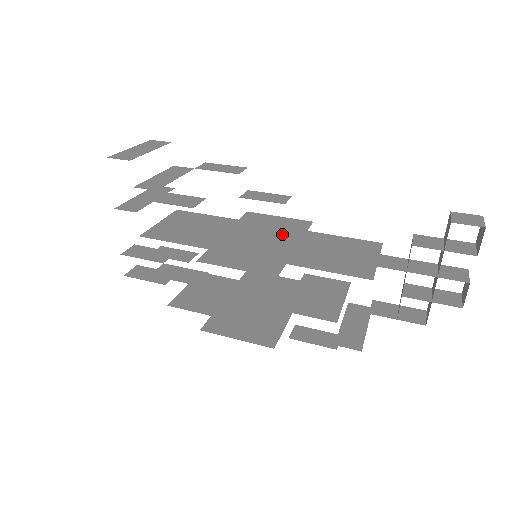
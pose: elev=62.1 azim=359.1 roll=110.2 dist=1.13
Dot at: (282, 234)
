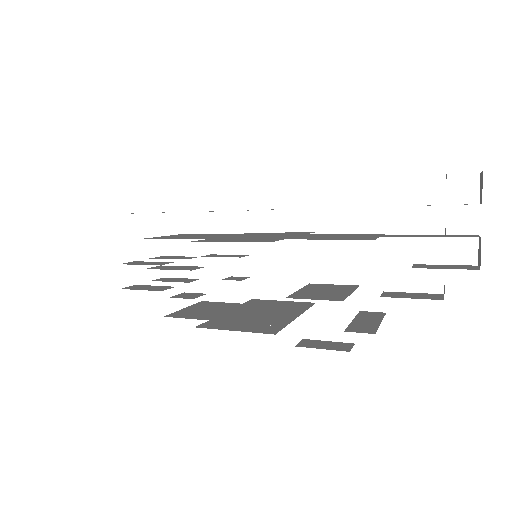
Dot at: (282, 235)
